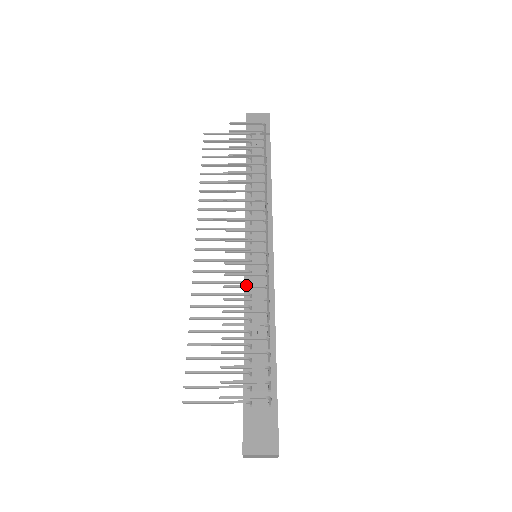
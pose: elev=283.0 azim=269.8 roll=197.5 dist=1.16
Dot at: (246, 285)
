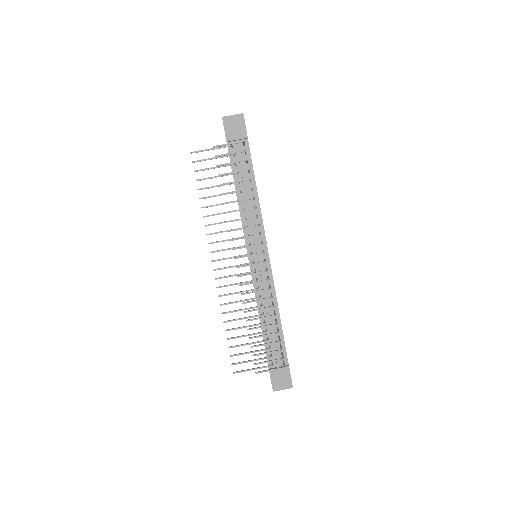
Dot at: (257, 300)
